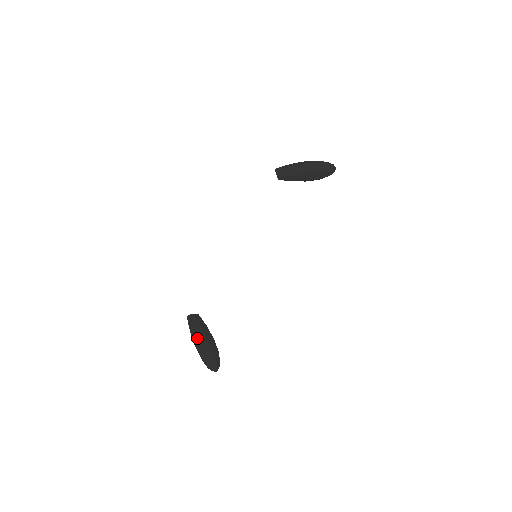
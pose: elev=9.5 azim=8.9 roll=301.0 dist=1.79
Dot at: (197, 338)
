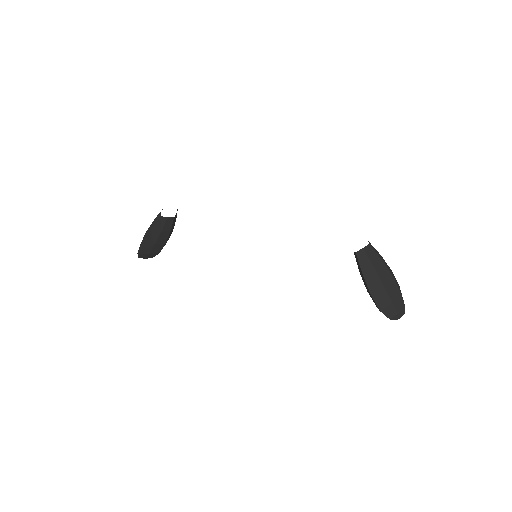
Dot at: (145, 241)
